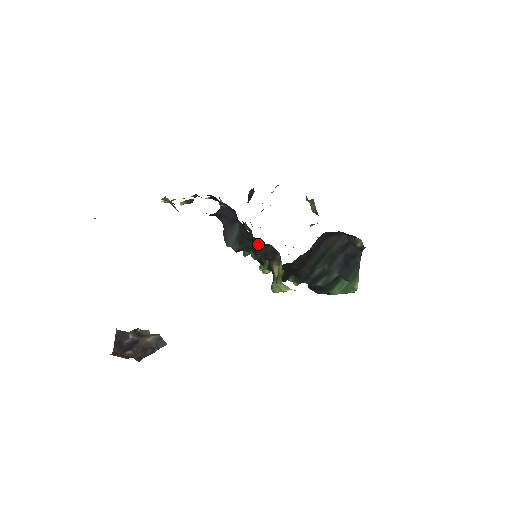
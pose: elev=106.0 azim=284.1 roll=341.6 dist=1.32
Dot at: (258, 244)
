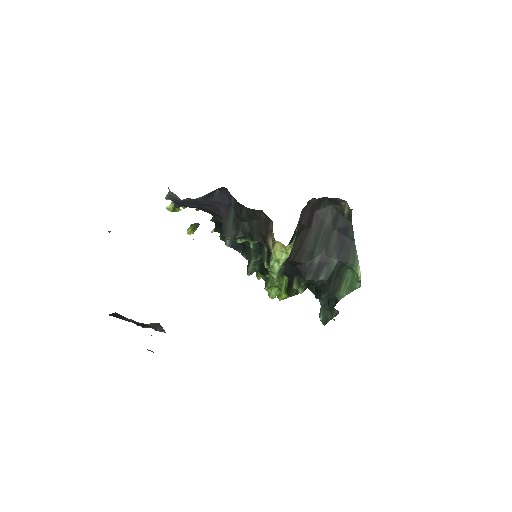
Dot at: (252, 223)
